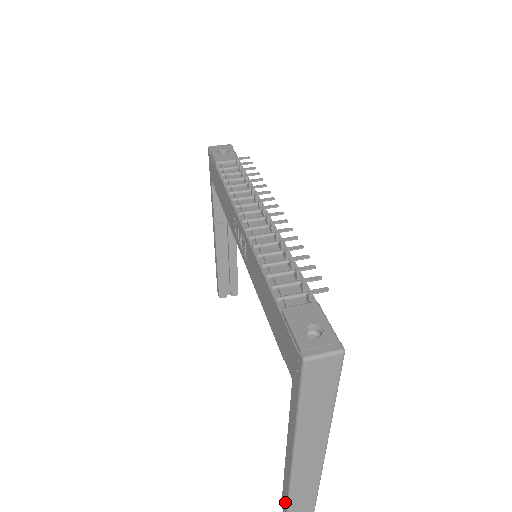
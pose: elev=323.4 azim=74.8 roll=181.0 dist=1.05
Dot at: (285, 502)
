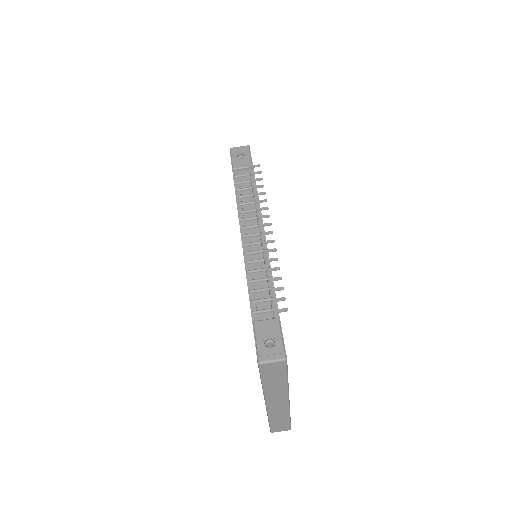
Dot at: occluded
